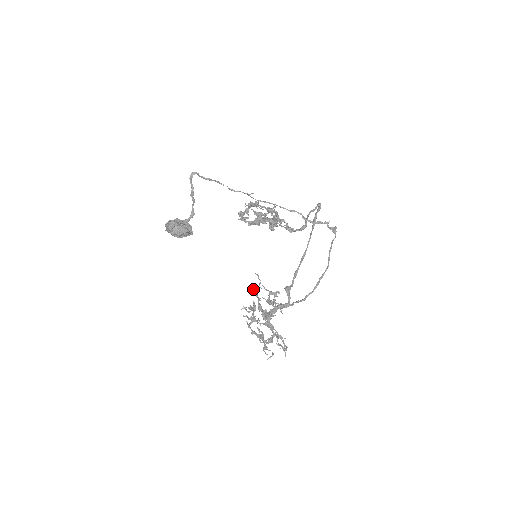
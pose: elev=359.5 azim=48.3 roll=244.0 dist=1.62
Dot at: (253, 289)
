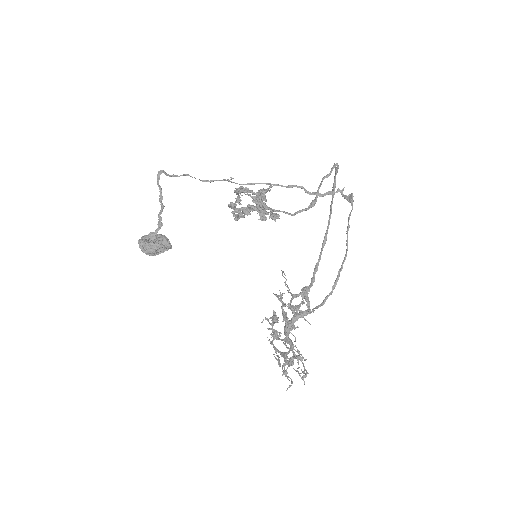
Dot at: occluded
